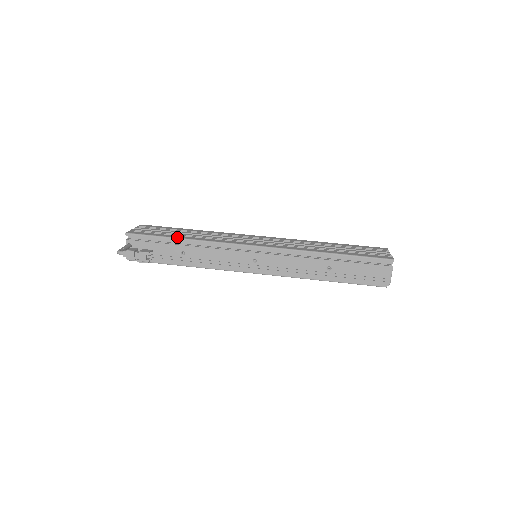
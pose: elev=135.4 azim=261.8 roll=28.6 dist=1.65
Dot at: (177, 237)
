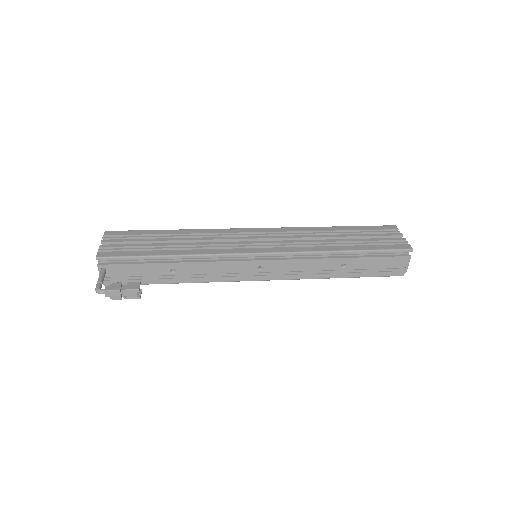
Dot at: (163, 254)
